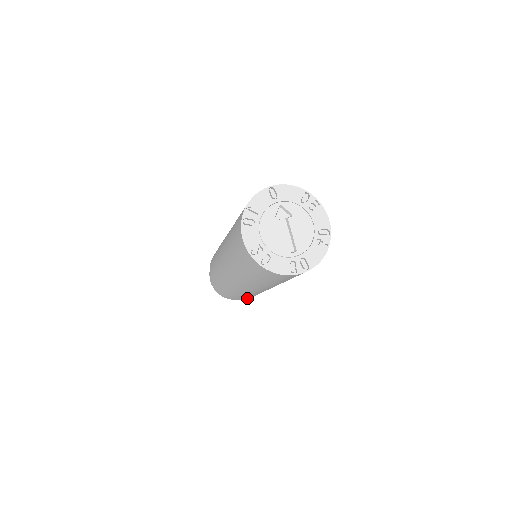
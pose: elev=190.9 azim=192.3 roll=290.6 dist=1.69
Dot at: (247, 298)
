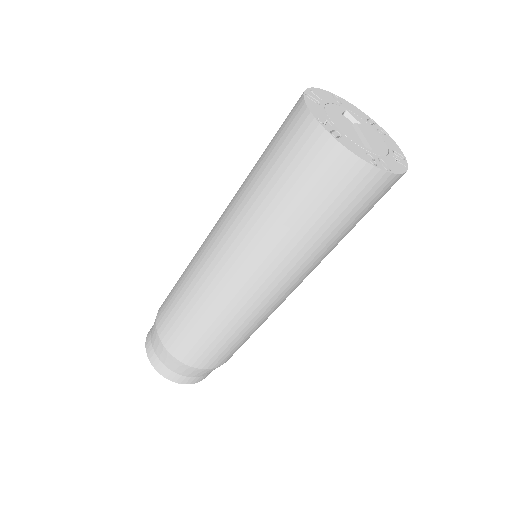
Dot at: (207, 359)
